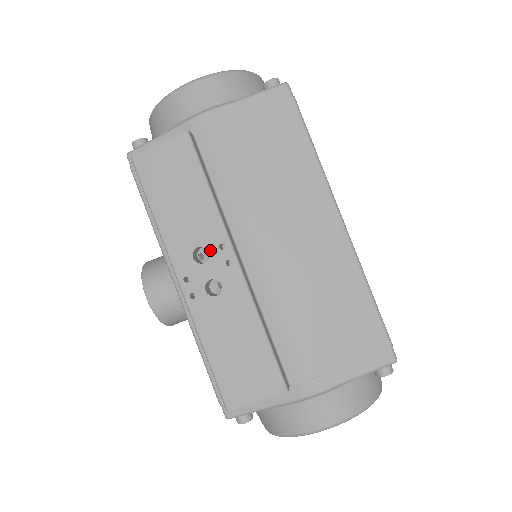
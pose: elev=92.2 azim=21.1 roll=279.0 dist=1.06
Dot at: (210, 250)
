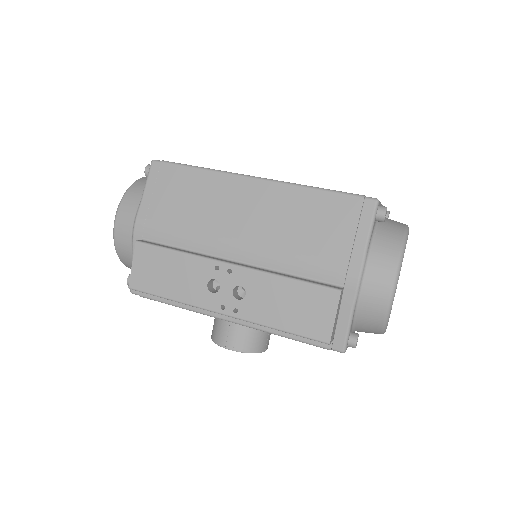
Dot at: (214, 278)
